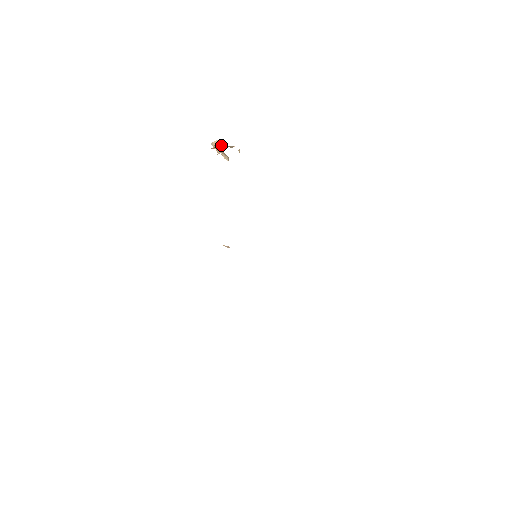
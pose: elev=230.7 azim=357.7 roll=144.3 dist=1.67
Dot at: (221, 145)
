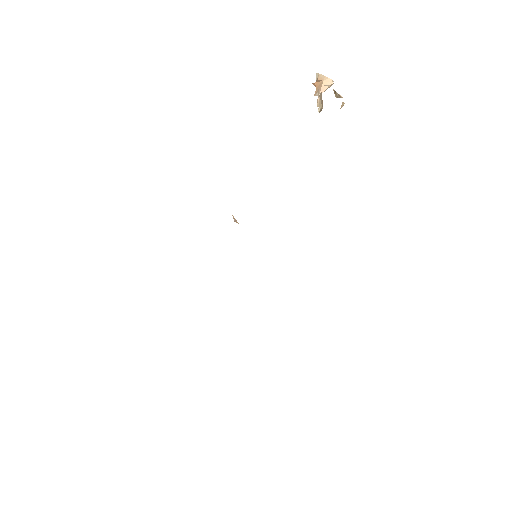
Dot at: (327, 87)
